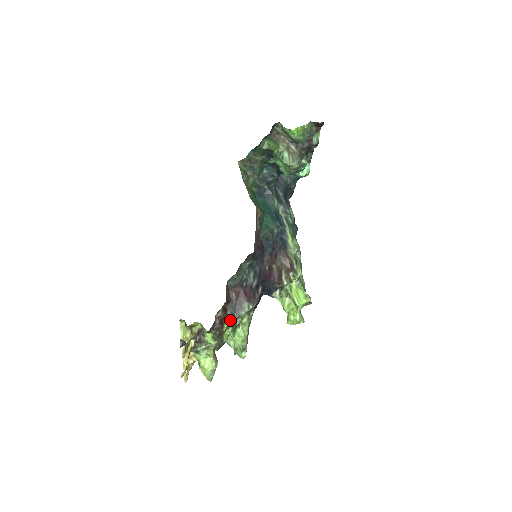
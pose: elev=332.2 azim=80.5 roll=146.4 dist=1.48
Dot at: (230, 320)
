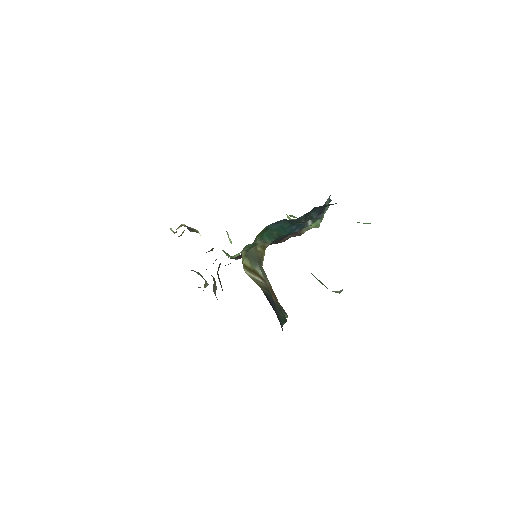
Dot at: occluded
